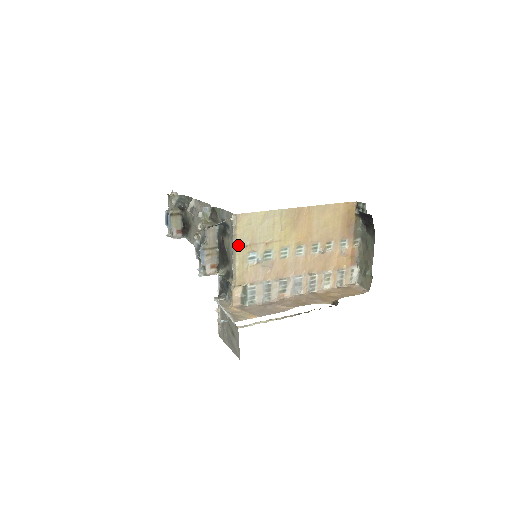
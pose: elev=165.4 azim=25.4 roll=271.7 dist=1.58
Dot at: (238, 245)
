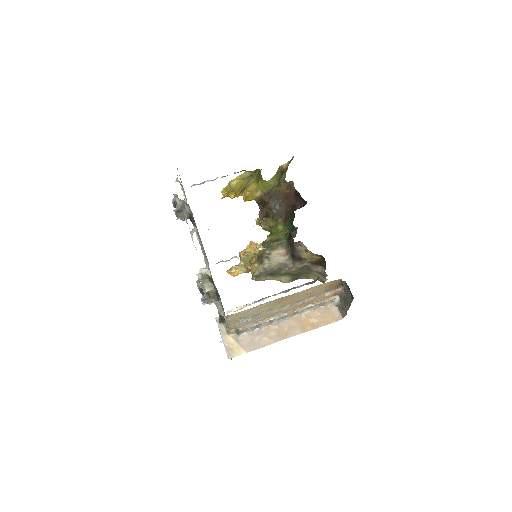
Dot at: (230, 322)
